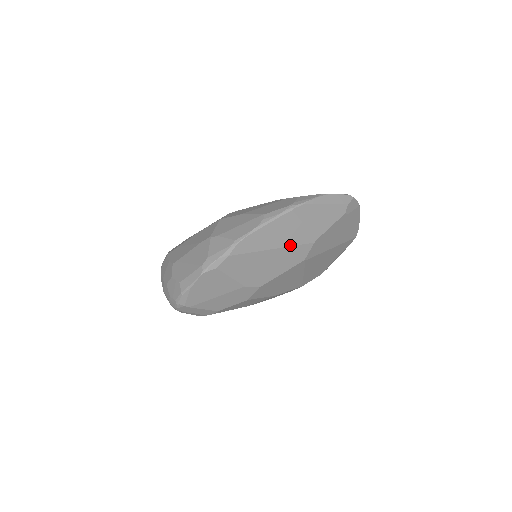
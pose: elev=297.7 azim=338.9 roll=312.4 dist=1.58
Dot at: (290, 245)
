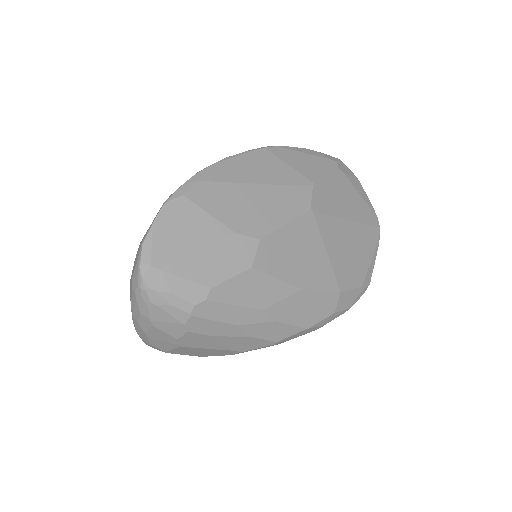
Dot at: (279, 184)
